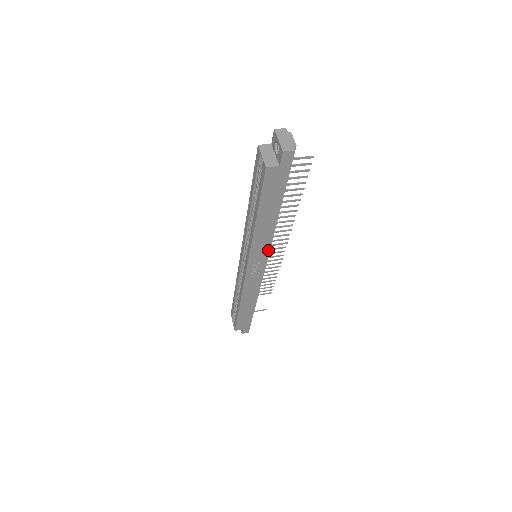
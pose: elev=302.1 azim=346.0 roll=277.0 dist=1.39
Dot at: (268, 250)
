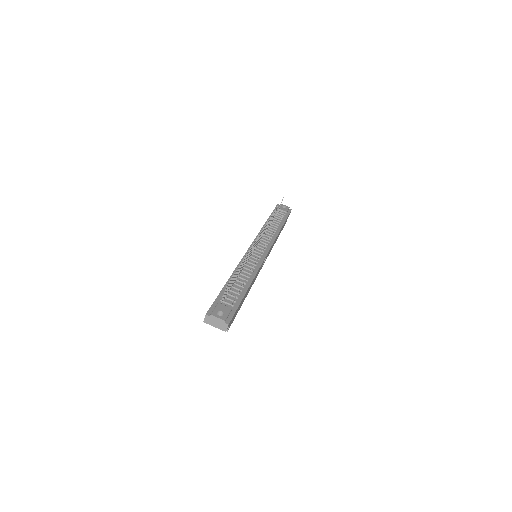
Dot at: (261, 265)
